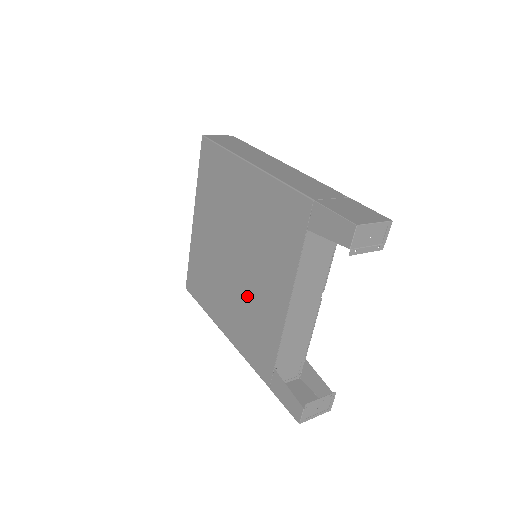
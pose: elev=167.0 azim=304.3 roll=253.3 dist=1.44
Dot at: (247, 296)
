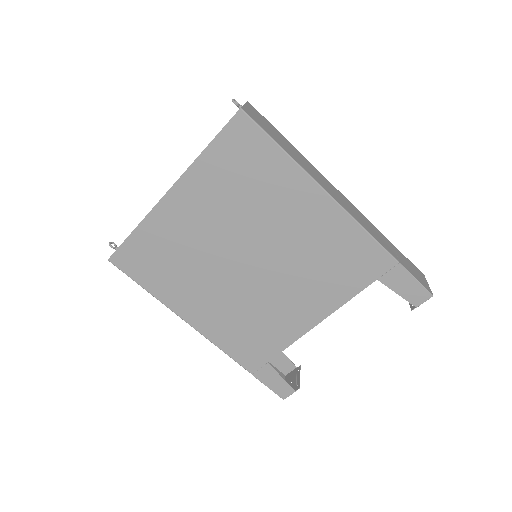
Dot at: (253, 302)
